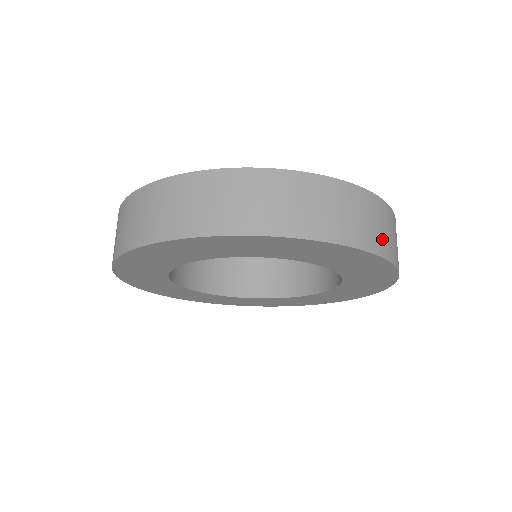
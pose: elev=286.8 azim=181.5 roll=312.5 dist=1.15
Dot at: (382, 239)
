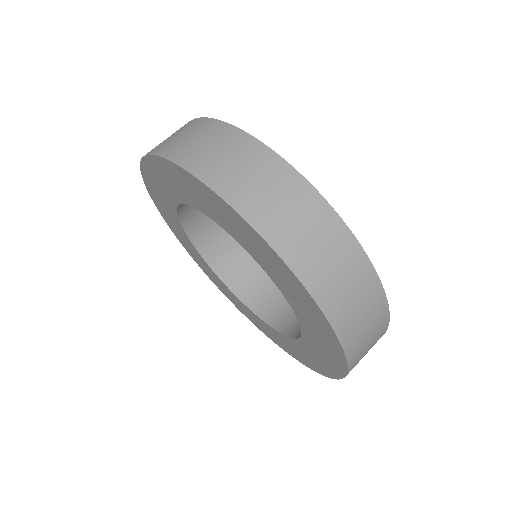
Dot at: occluded
